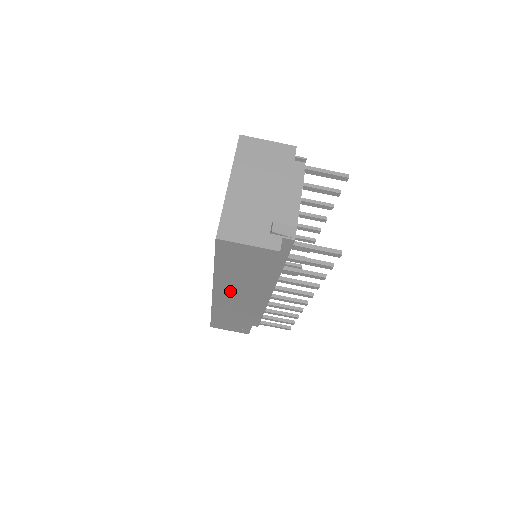
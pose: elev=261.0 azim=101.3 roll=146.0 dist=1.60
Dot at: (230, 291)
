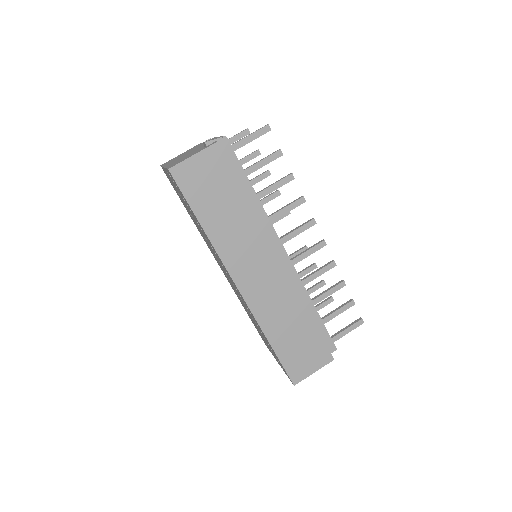
Dot at: (244, 263)
